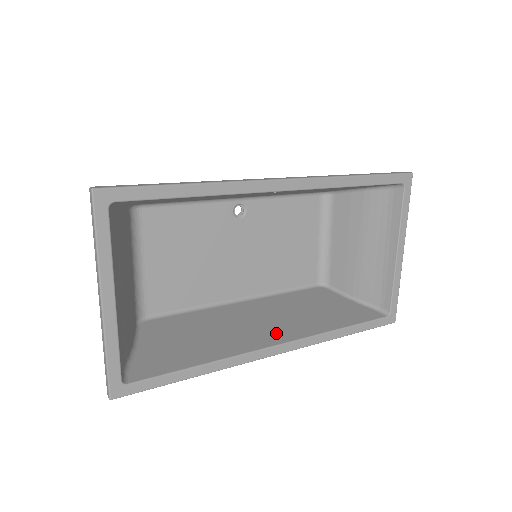
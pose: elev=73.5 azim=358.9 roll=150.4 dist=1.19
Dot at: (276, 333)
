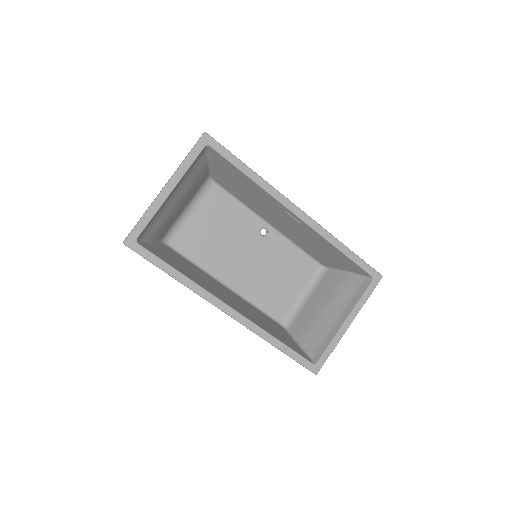
Dot at: (235, 306)
